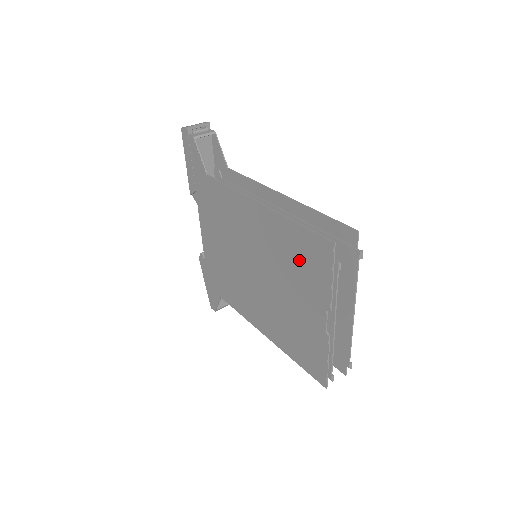
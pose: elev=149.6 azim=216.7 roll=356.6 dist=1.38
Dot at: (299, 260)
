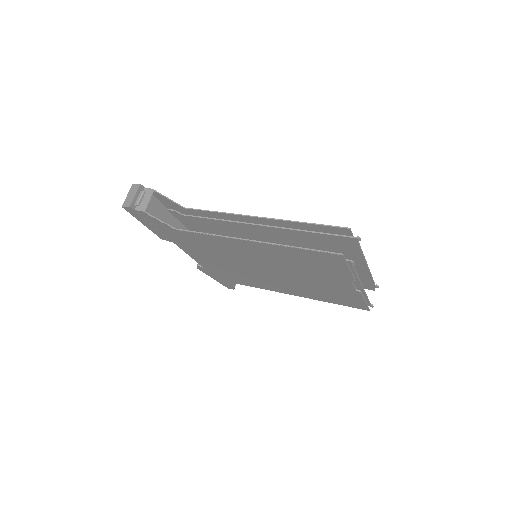
Dot at: (311, 264)
